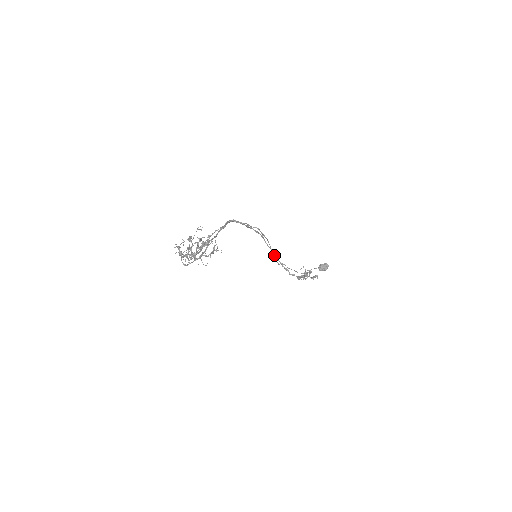
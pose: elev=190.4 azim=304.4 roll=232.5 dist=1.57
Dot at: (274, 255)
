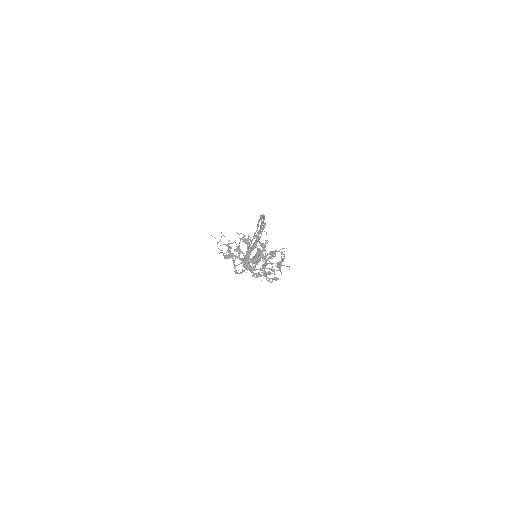
Dot at: (248, 249)
